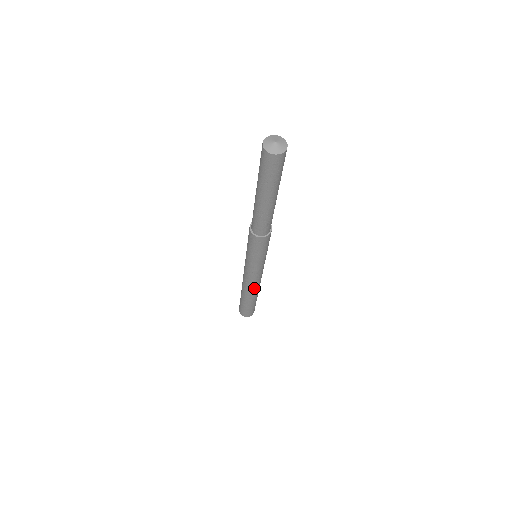
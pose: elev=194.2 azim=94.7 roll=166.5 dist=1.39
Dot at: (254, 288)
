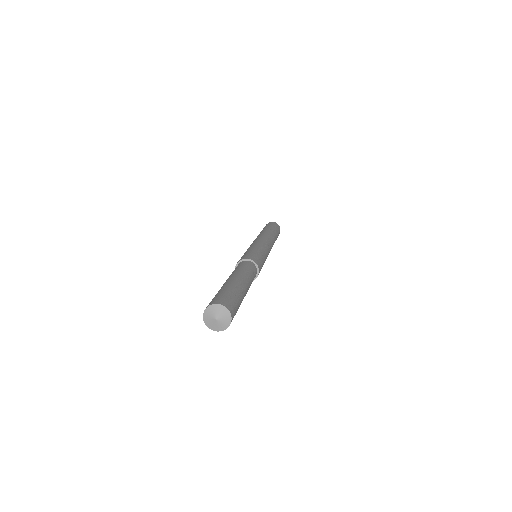
Dot at: occluded
